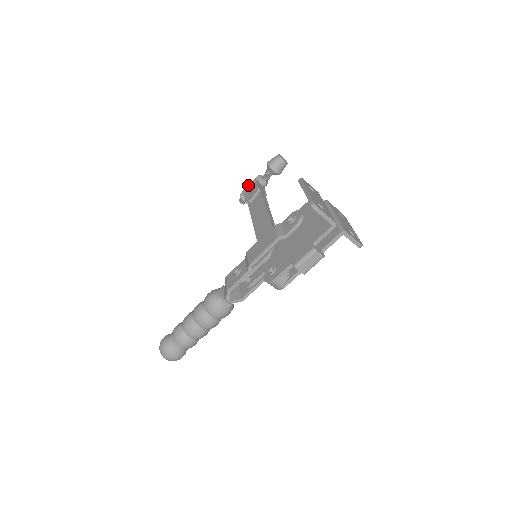
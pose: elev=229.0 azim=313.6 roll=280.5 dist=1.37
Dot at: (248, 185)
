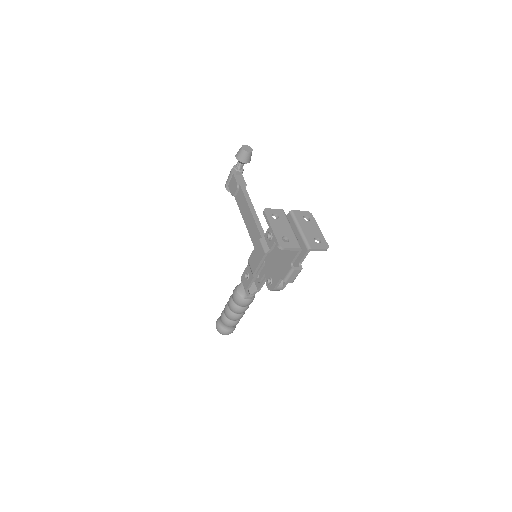
Dot at: (228, 177)
